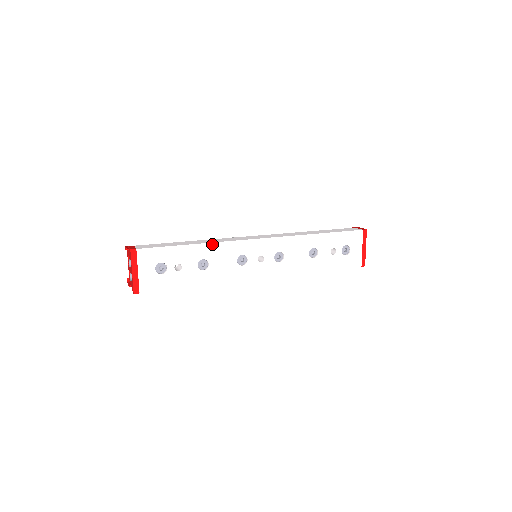
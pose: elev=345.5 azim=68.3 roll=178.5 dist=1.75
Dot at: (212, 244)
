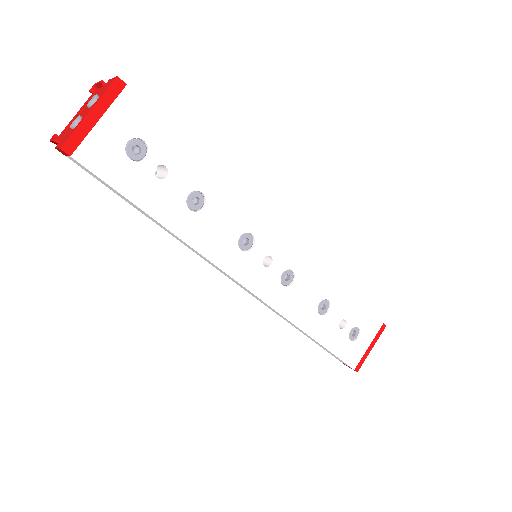
Dot at: (229, 183)
